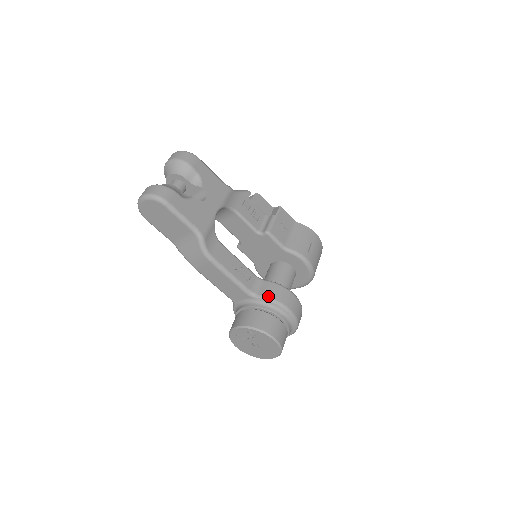
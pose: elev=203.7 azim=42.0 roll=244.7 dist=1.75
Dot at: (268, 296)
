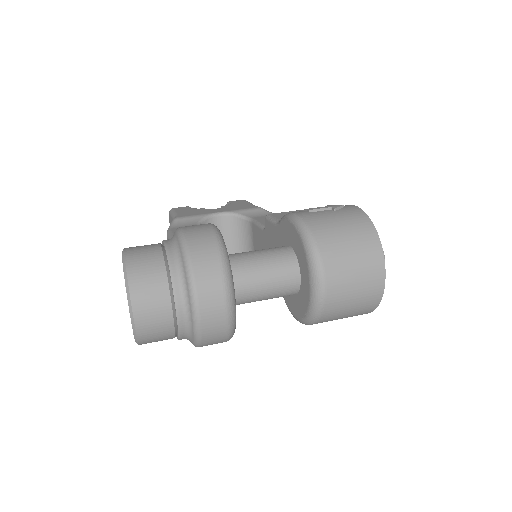
Dot at: occluded
